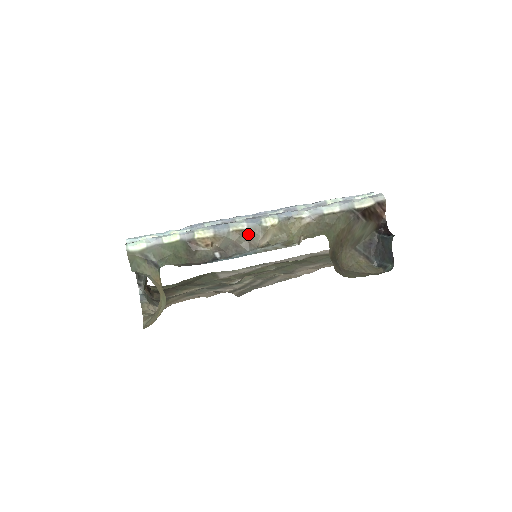
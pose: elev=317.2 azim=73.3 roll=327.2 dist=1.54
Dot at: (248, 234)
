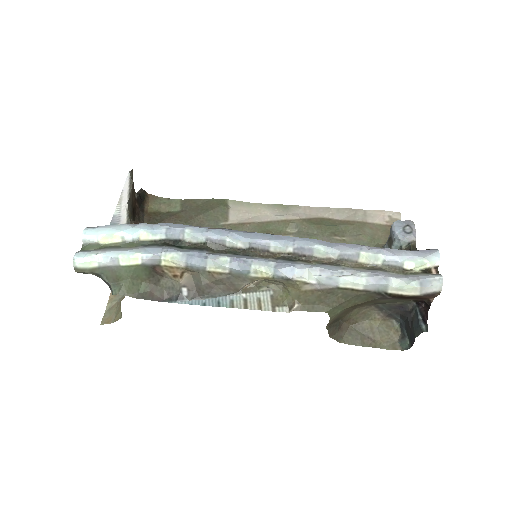
Dot at: (229, 279)
